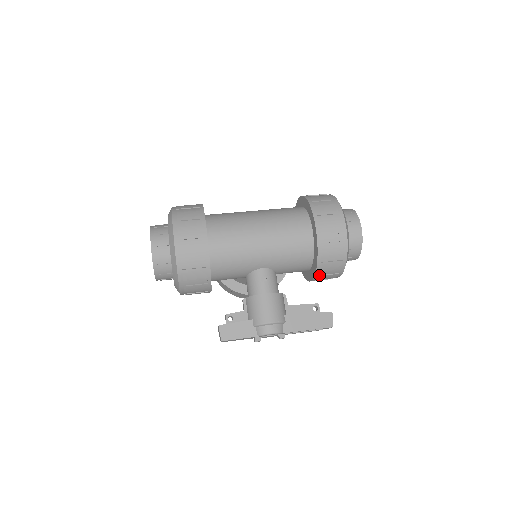
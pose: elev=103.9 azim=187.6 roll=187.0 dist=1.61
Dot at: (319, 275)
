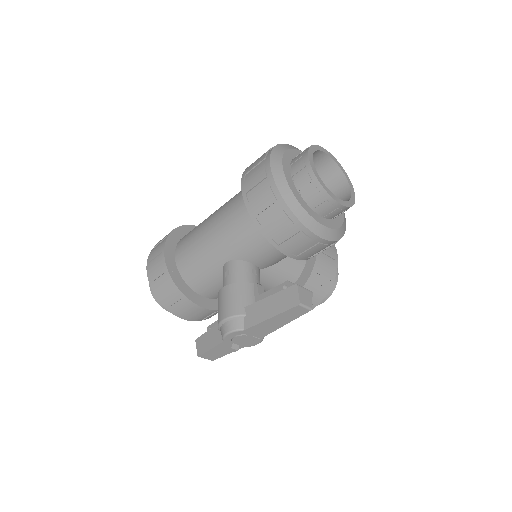
Dot at: (280, 243)
